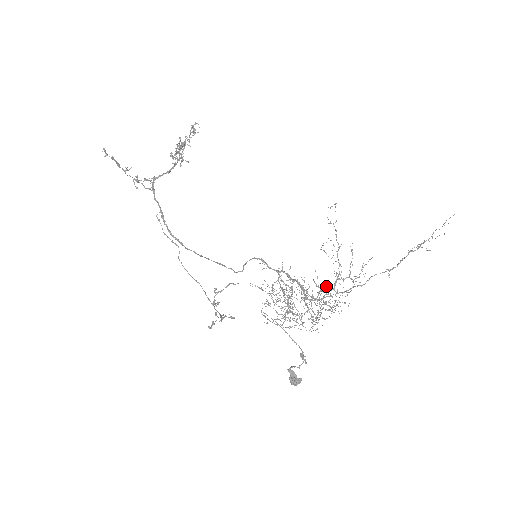
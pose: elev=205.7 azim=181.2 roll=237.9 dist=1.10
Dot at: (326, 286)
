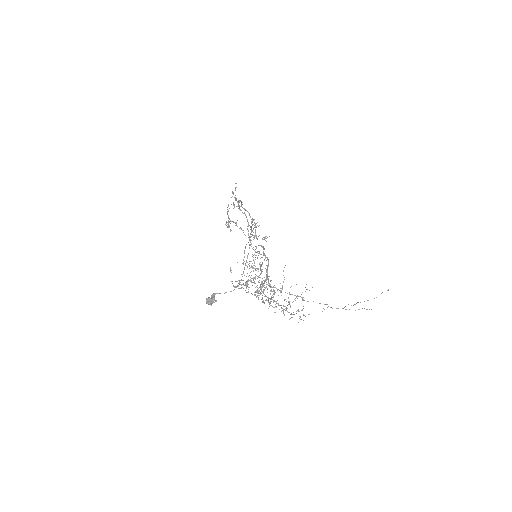
Dot at: occluded
